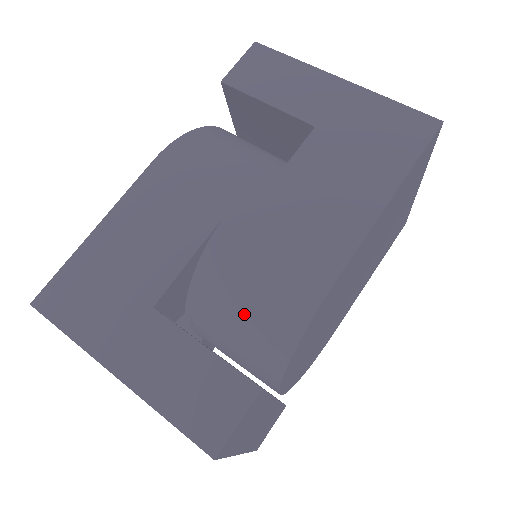
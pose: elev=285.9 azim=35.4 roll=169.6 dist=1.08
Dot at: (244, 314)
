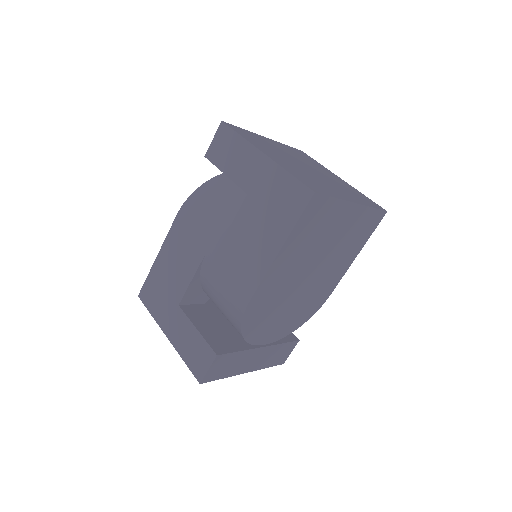
Dot at: (221, 309)
